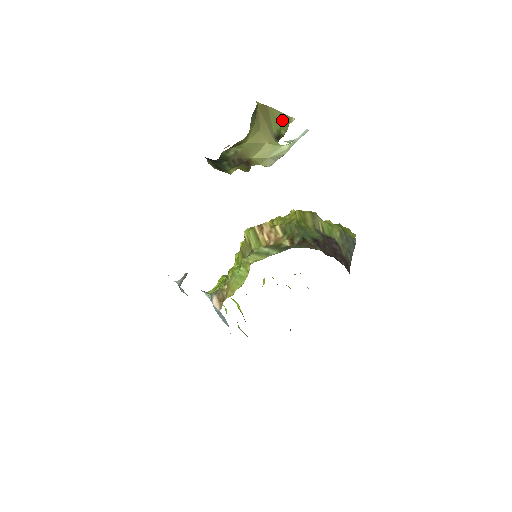
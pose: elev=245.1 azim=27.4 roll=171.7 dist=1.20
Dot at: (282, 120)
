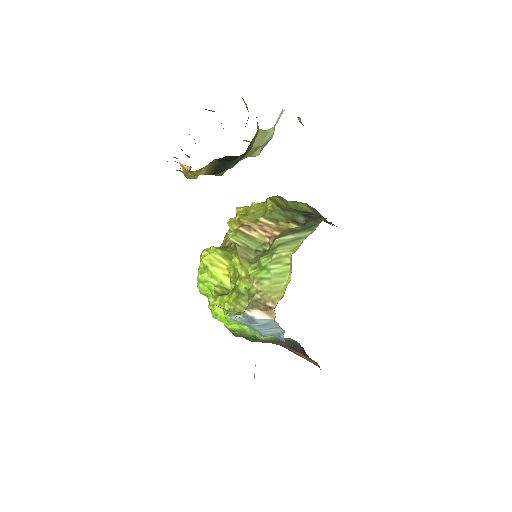
Dot at: (247, 108)
